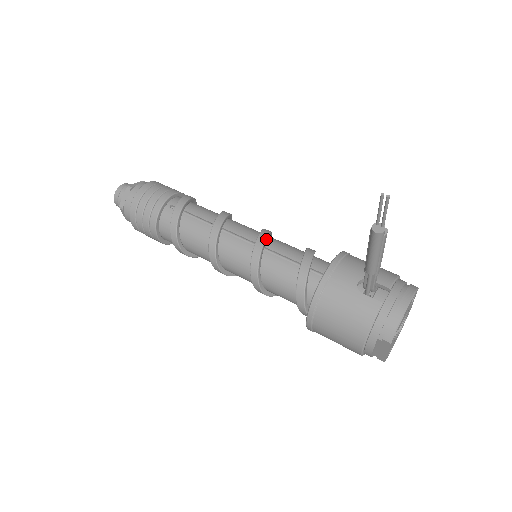
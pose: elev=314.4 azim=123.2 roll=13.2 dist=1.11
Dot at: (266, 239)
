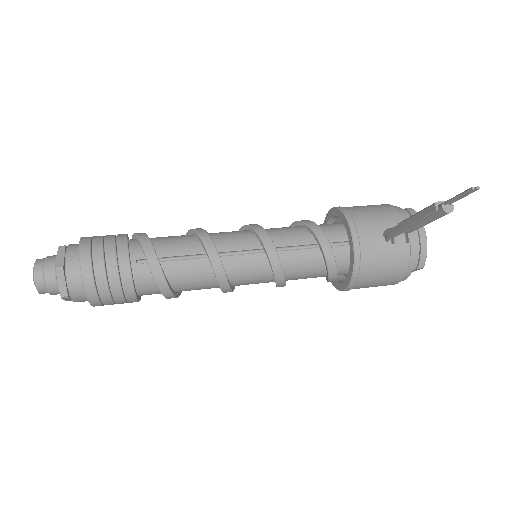
Dot at: (270, 239)
